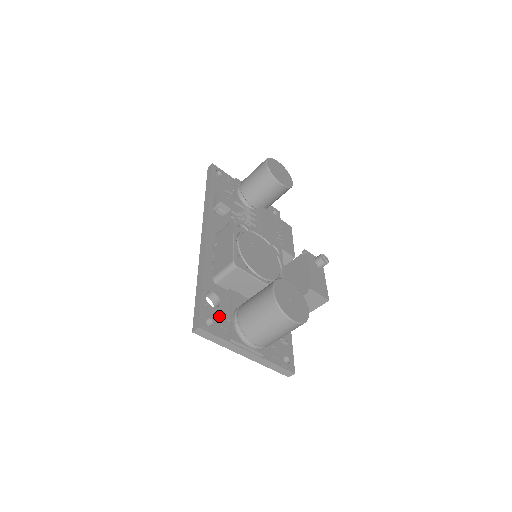
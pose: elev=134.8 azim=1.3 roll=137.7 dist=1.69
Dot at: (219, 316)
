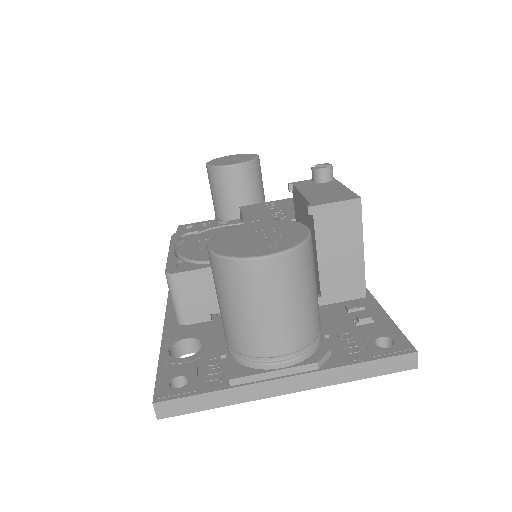
Dot at: (201, 363)
